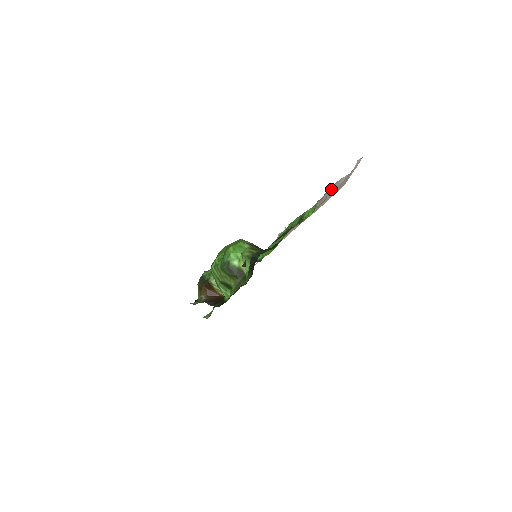
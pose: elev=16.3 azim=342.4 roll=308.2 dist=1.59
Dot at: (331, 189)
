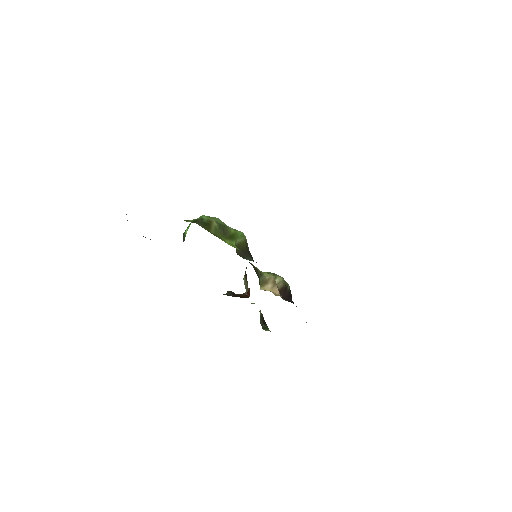
Dot at: occluded
